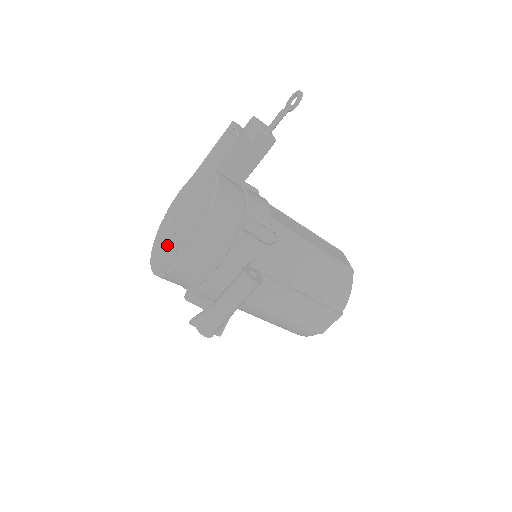
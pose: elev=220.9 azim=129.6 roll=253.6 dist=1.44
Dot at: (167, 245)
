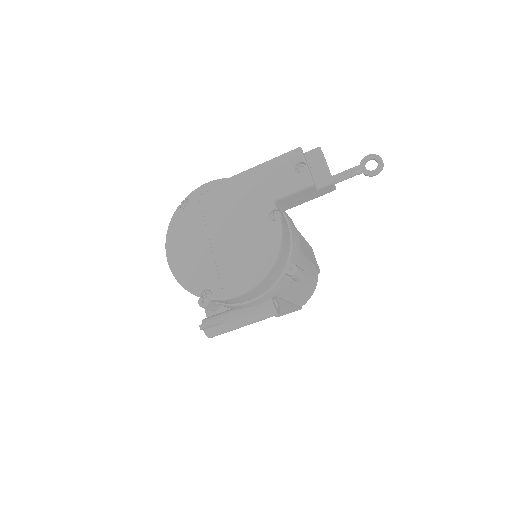
Dot at: (199, 258)
